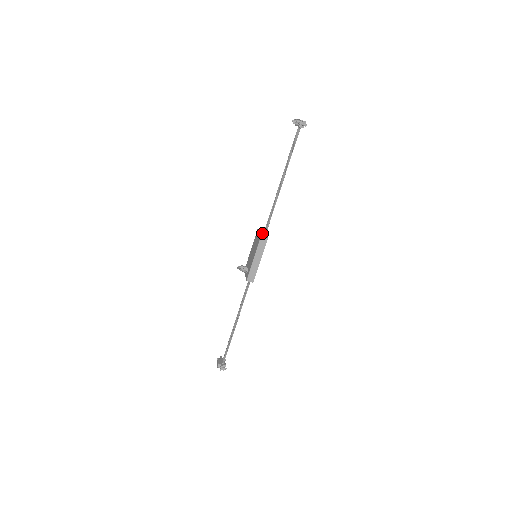
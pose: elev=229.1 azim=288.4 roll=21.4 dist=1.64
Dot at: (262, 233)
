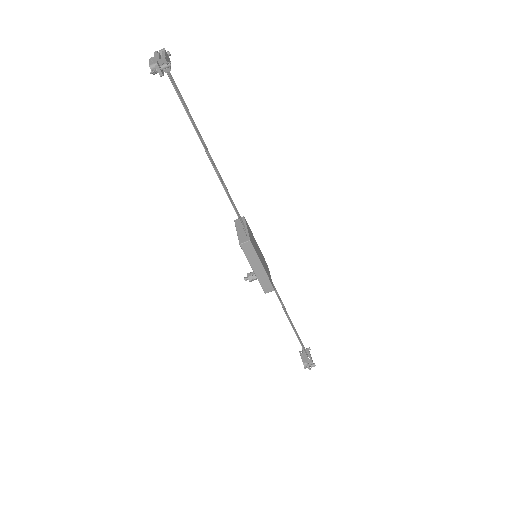
Dot at: (240, 231)
